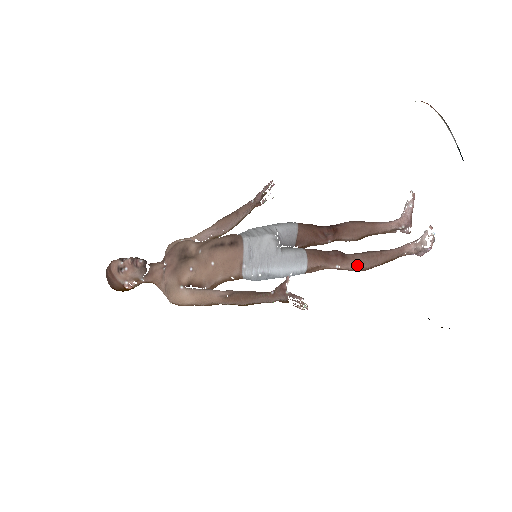
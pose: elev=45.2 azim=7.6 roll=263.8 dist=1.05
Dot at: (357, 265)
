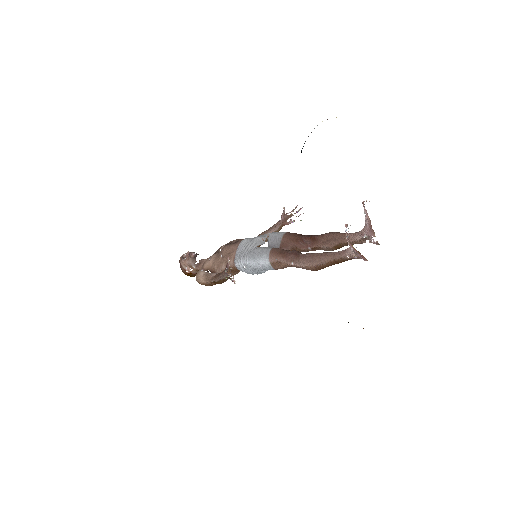
Dot at: (304, 262)
